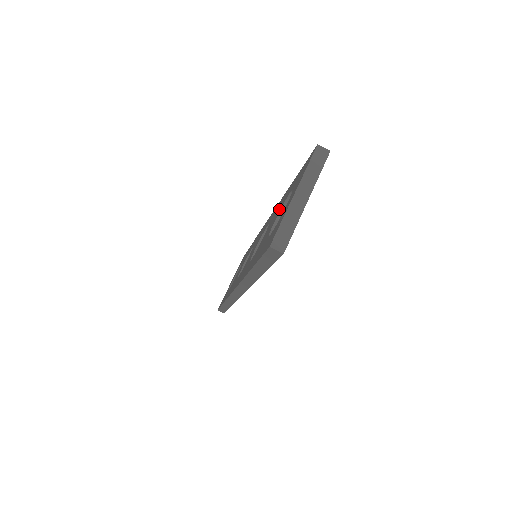
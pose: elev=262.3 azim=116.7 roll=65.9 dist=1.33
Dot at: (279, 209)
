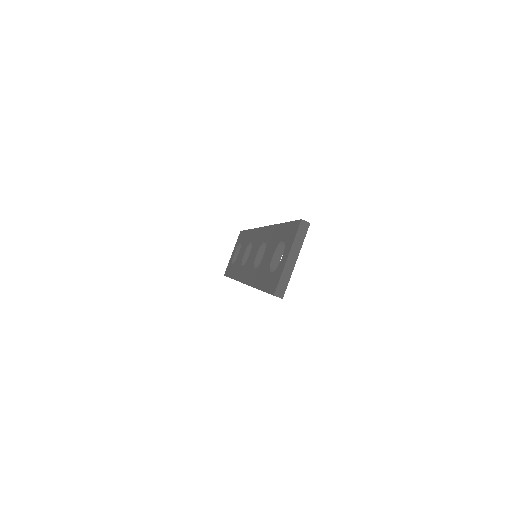
Dot at: (275, 244)
